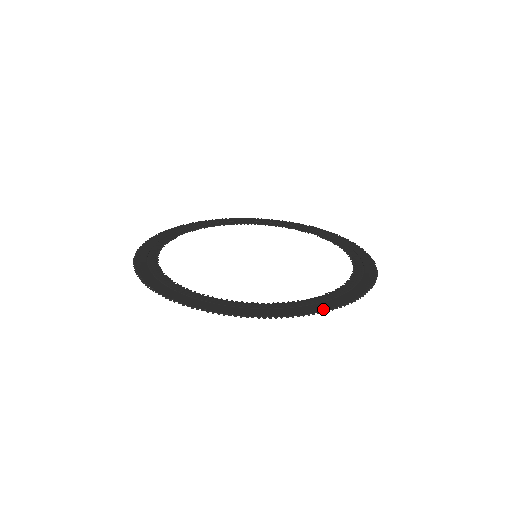
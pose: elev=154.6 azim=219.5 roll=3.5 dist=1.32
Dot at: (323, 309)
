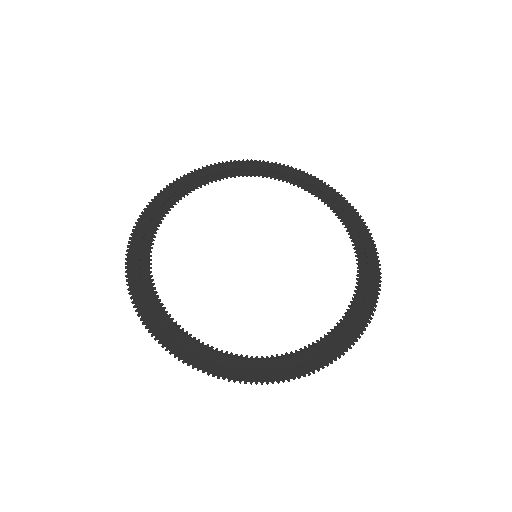
Dot at: (378, 271)
